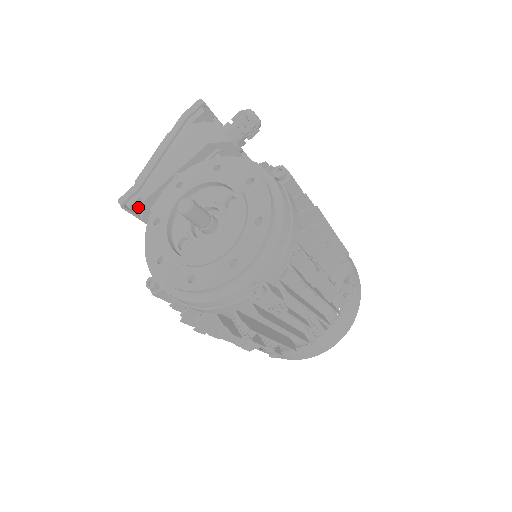
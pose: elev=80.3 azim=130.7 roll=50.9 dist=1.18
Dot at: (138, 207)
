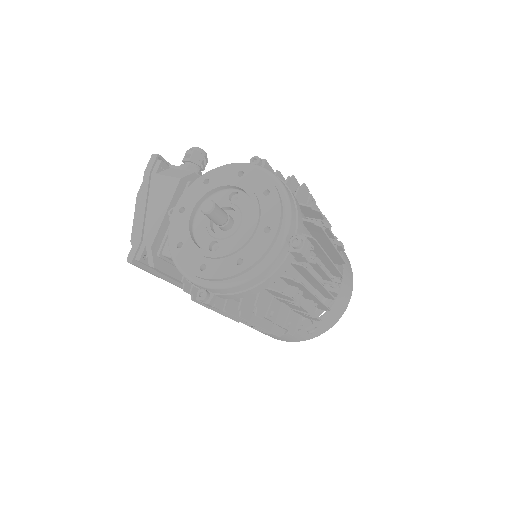
Dot at: (146, 258)
